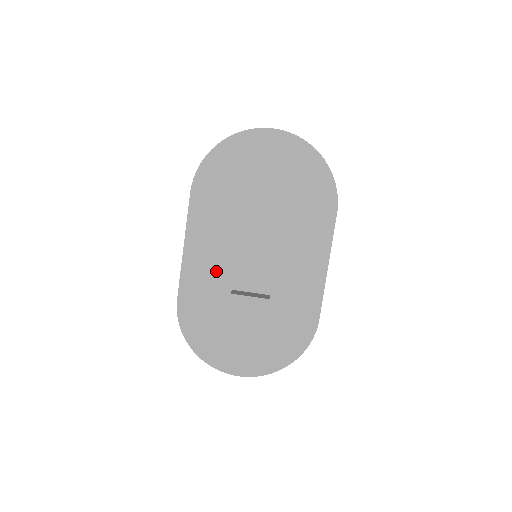
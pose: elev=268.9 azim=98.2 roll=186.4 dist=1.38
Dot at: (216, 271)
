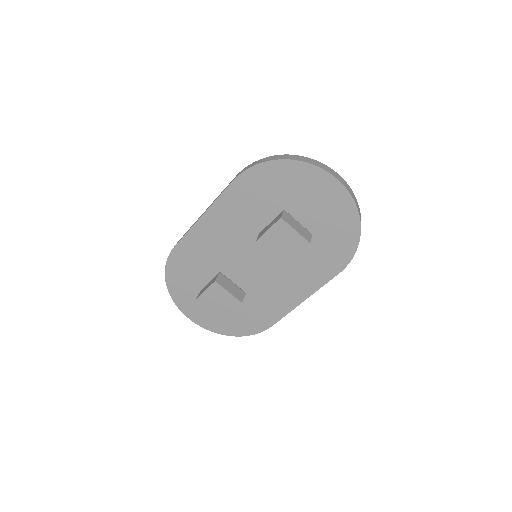
Dot at: (217, 248)
